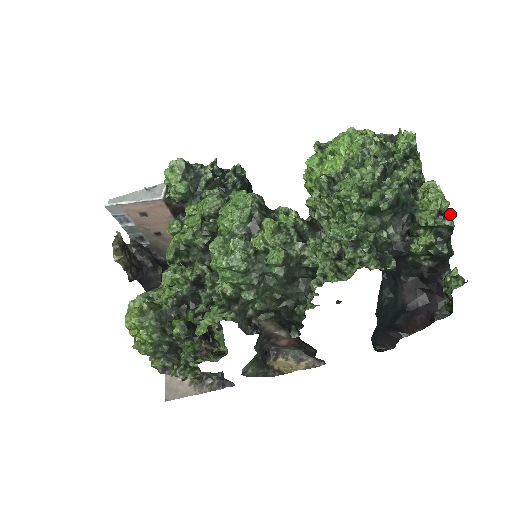
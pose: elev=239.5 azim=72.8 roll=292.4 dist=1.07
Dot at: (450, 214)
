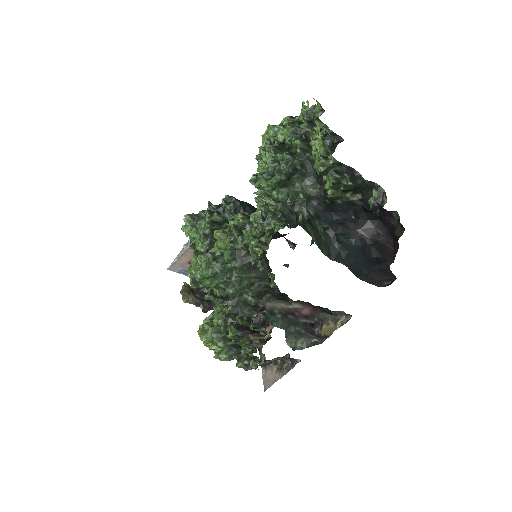
Dot at: (331, 154)
